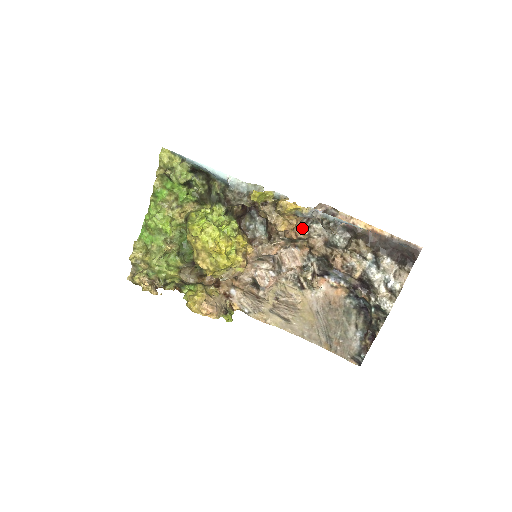
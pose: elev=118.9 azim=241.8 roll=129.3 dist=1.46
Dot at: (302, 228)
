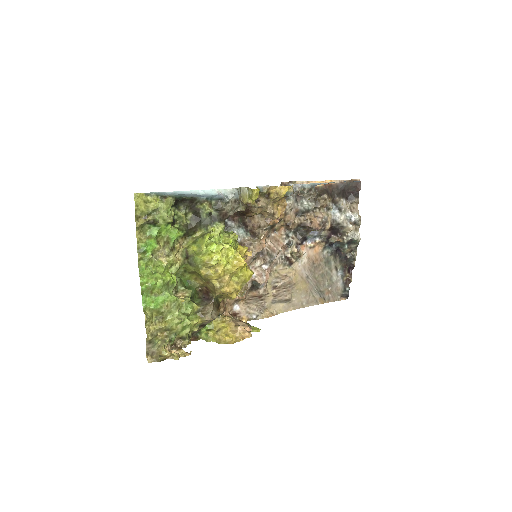
Dot at: occluded
